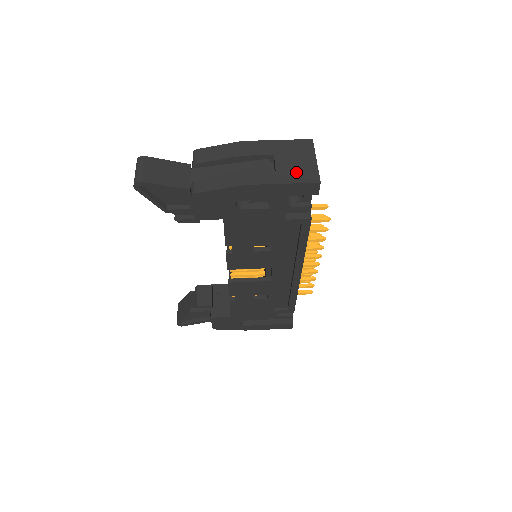
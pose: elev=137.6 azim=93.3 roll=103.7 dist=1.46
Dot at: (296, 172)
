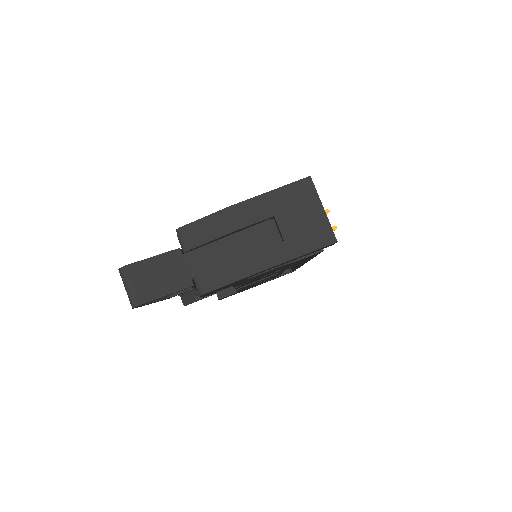
Dot at: (307, 235)
